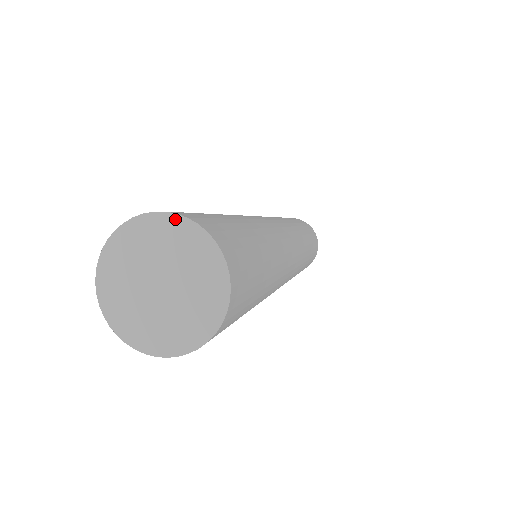
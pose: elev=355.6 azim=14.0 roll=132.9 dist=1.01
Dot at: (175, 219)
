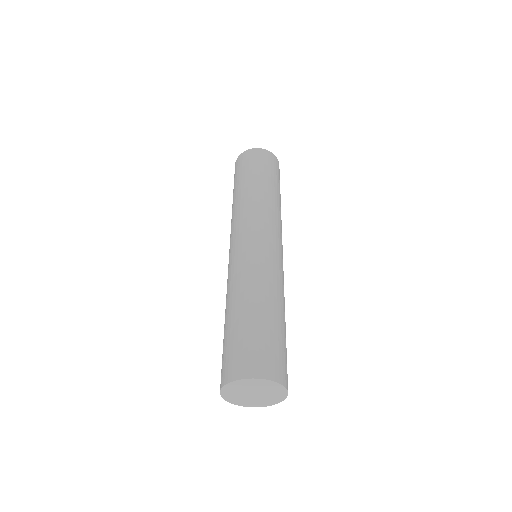
Dot at: (233, 383)
